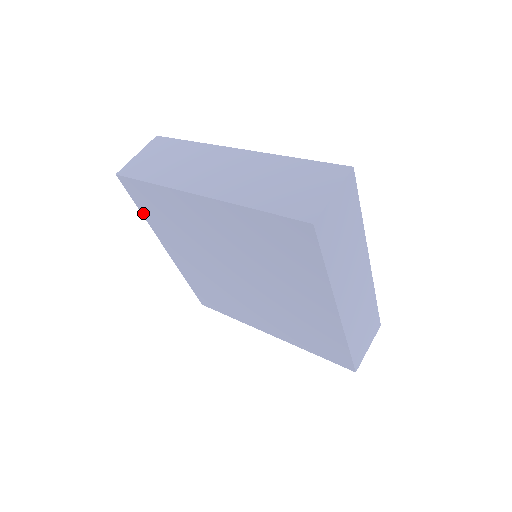
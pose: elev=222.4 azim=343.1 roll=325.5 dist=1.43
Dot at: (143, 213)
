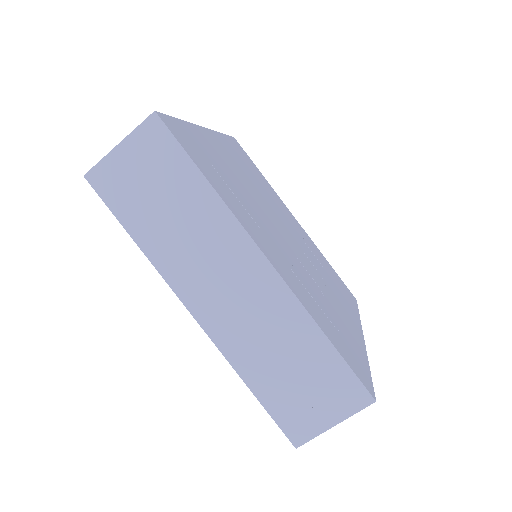
Dot at: occluded
